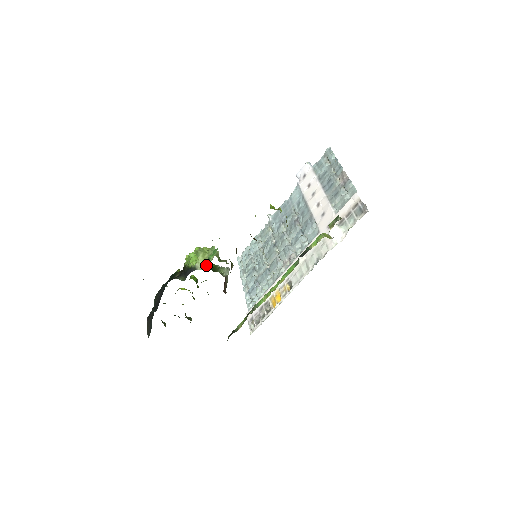
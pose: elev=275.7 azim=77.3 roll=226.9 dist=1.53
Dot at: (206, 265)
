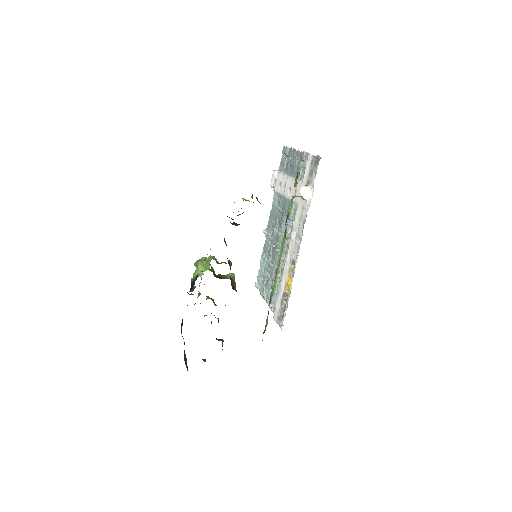
Dot at: (206, 269)
